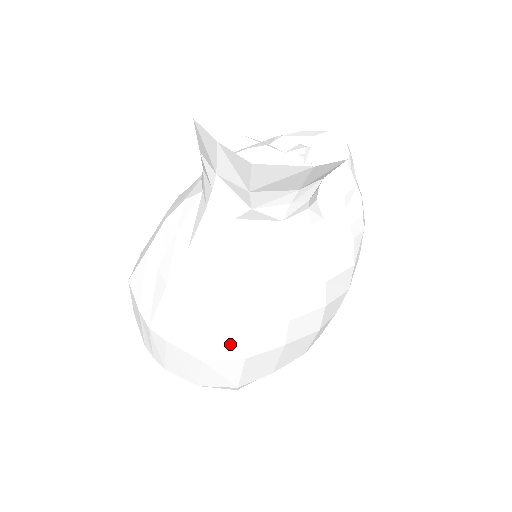
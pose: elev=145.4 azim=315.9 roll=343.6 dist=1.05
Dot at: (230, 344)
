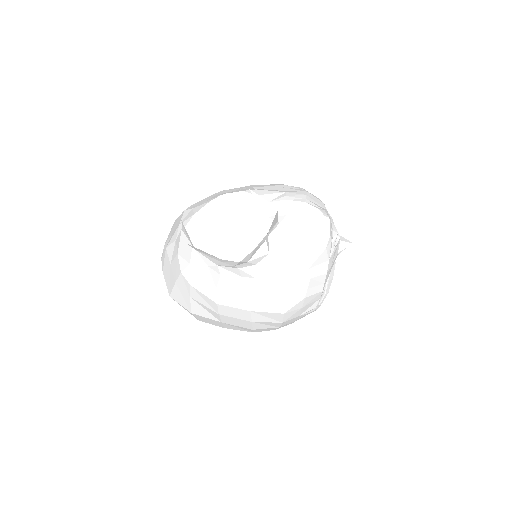
Dot at: (184, 301)
